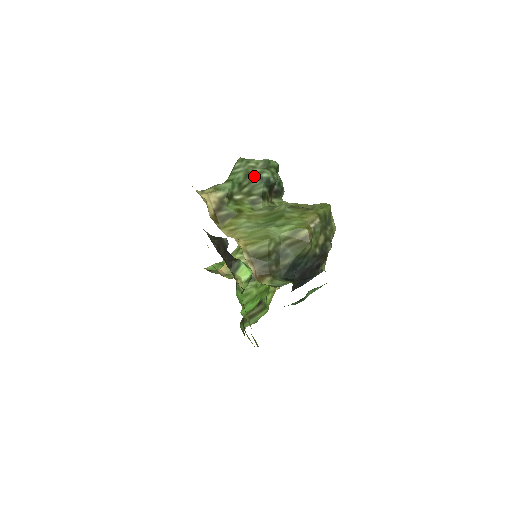
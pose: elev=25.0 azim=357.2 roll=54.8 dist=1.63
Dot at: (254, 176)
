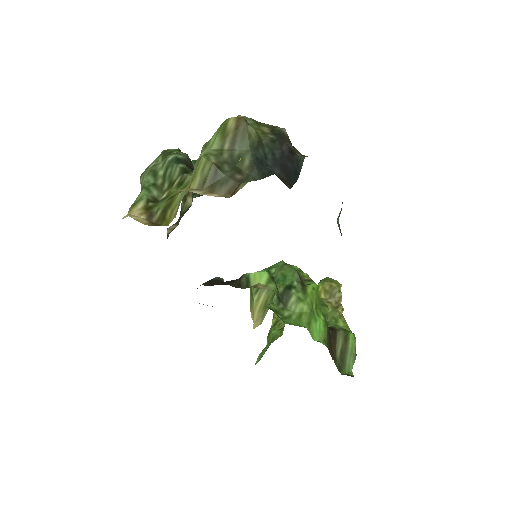
Dot at: (162, 170)
